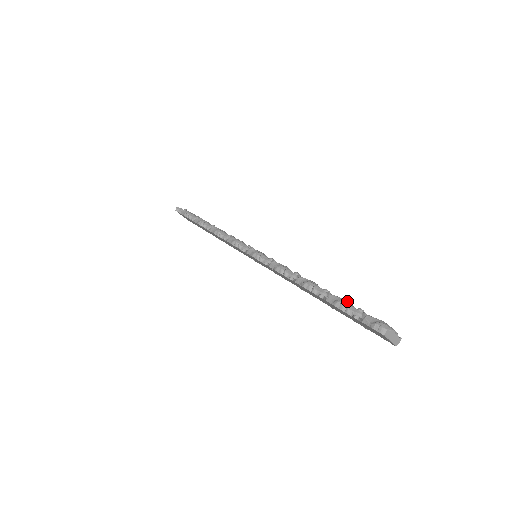
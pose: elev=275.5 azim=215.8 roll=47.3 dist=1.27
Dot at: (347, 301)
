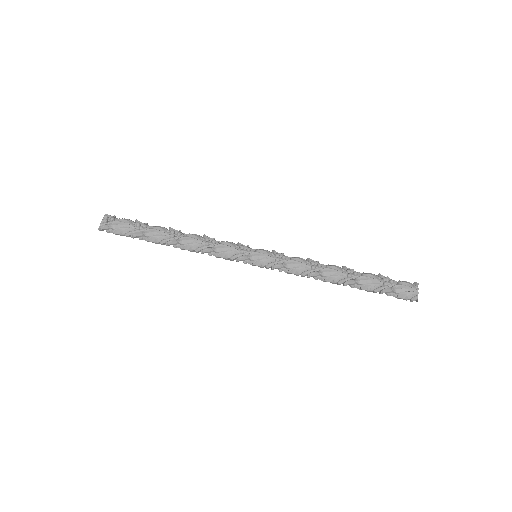
Dot at: (372, 280)
